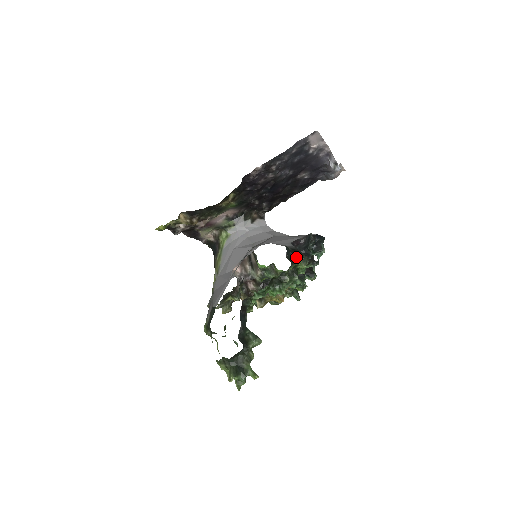
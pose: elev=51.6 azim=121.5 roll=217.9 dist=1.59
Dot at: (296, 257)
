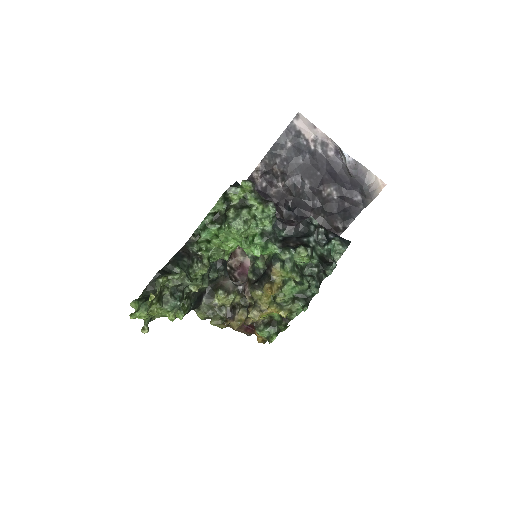
Dot at: occluded
